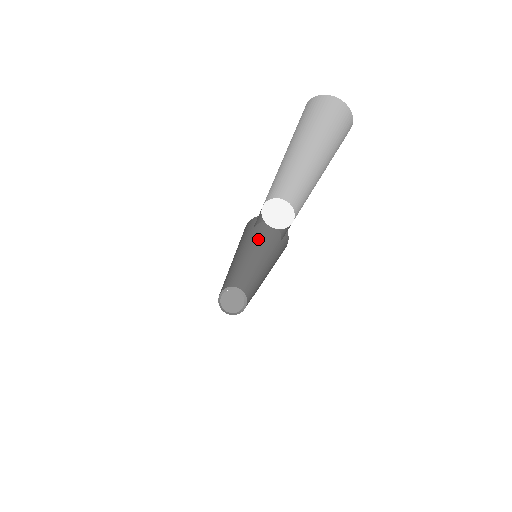
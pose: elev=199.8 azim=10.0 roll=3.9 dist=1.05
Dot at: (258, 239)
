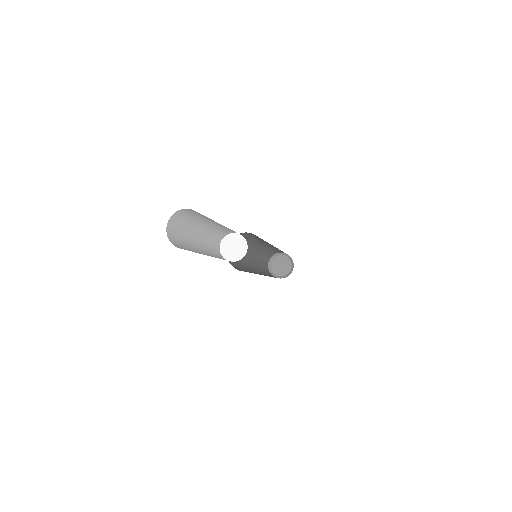
Dot at: (254, 239)
